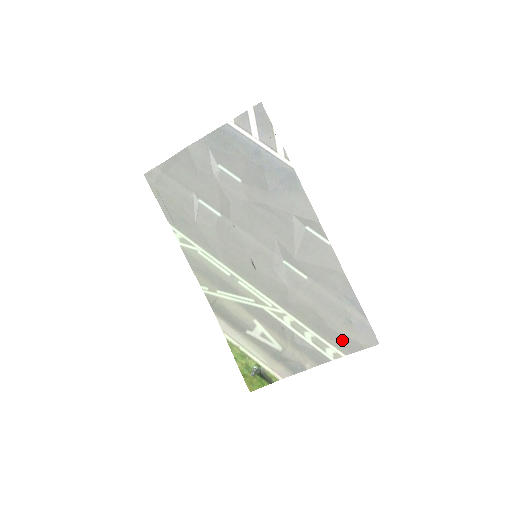
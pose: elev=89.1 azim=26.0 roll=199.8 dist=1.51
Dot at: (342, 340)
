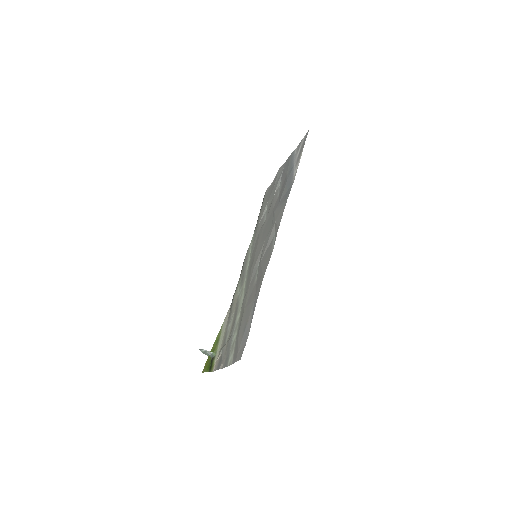
Dot at: occluded
